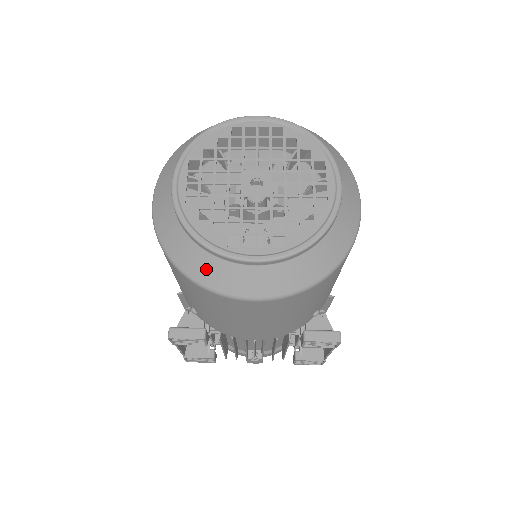
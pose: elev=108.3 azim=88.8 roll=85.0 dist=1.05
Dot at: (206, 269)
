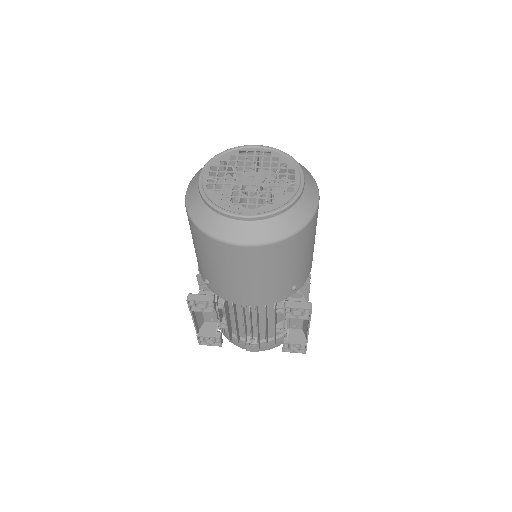
Dot at: (215, 224)
